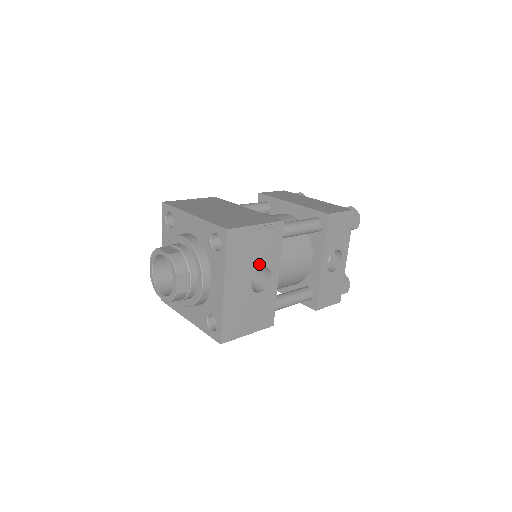
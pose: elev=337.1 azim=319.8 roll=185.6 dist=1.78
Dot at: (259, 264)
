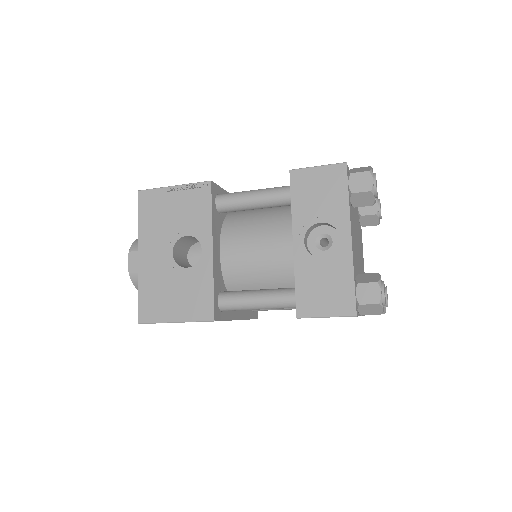
Dot at: (182, 231)
